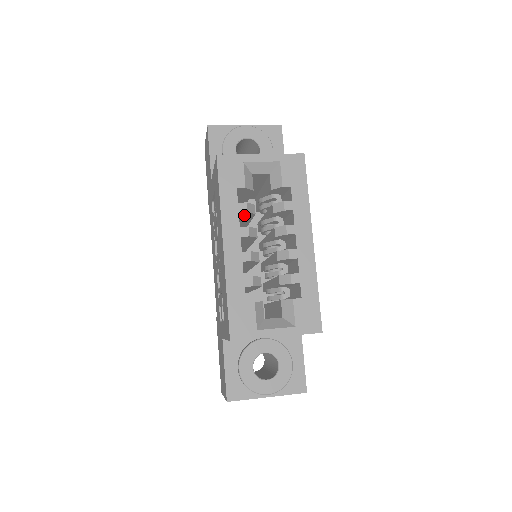
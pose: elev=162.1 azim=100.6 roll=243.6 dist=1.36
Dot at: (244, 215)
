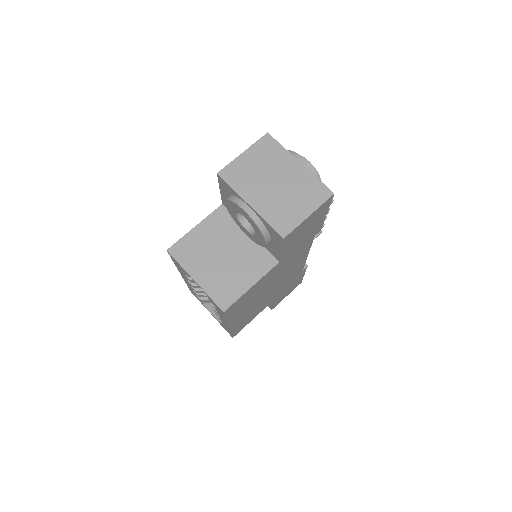
Dot at: occluded
